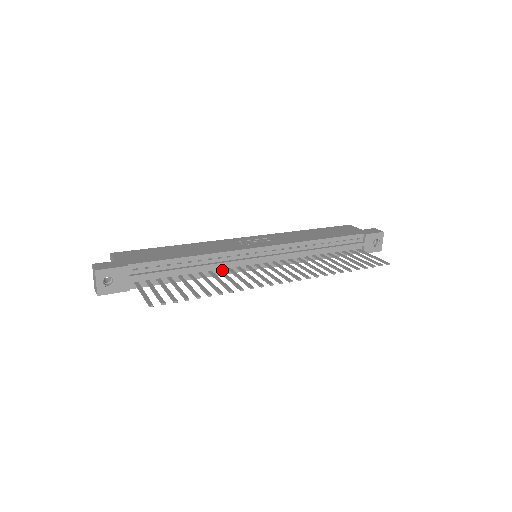
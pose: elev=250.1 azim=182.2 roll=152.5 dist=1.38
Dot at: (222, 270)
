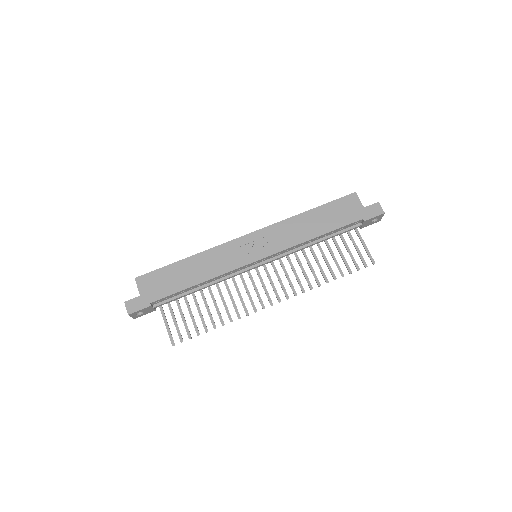
Dot at: (226, 281)
